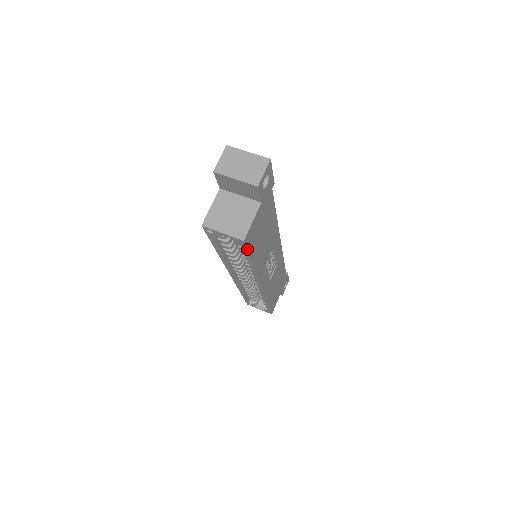
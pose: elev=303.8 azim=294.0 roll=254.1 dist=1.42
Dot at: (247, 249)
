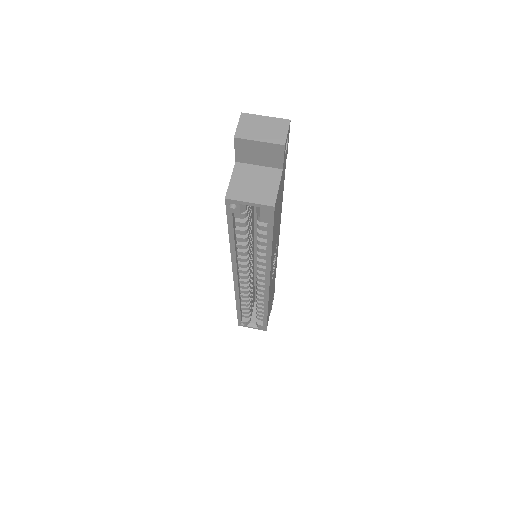
Dot at: (273, 221)
